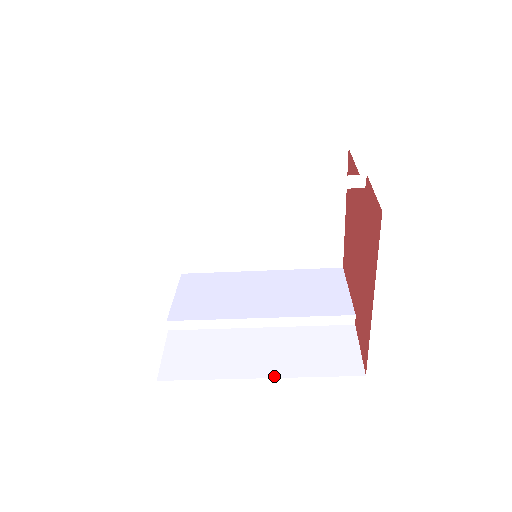
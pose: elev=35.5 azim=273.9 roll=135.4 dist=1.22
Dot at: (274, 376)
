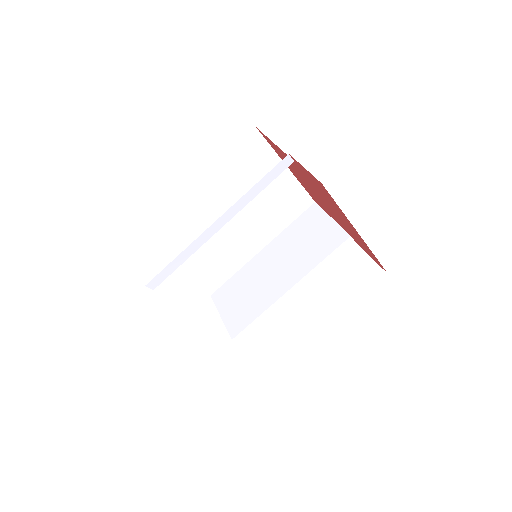
Dot at: (331, 321)
